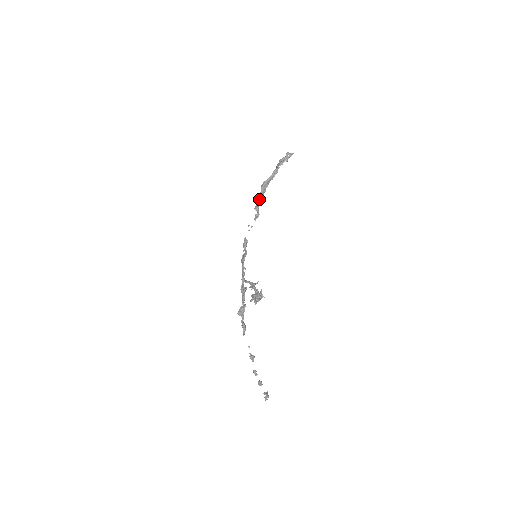
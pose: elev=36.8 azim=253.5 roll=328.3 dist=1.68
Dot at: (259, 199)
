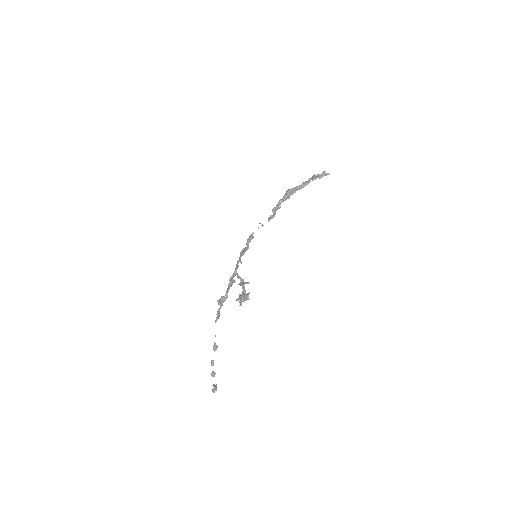
Dot at: (280, 202)
